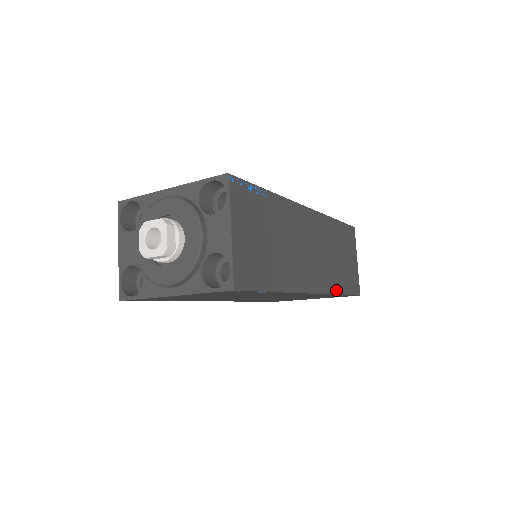
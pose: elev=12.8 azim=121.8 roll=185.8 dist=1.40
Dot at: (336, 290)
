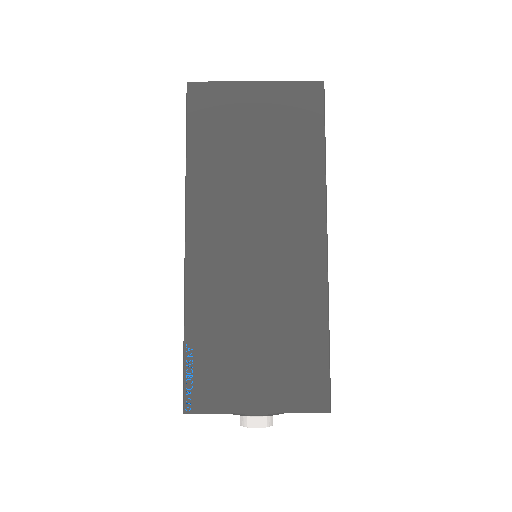
Dot at: occluded
